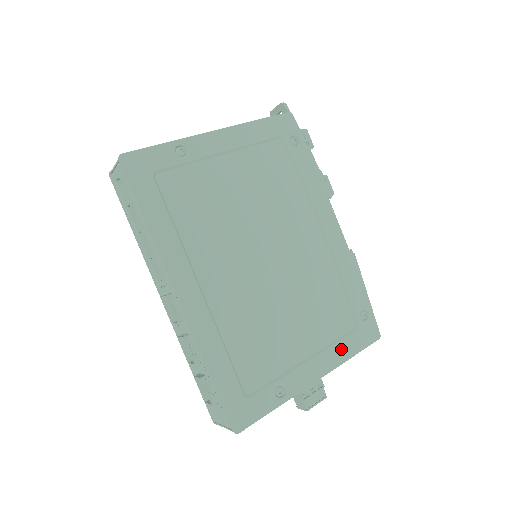
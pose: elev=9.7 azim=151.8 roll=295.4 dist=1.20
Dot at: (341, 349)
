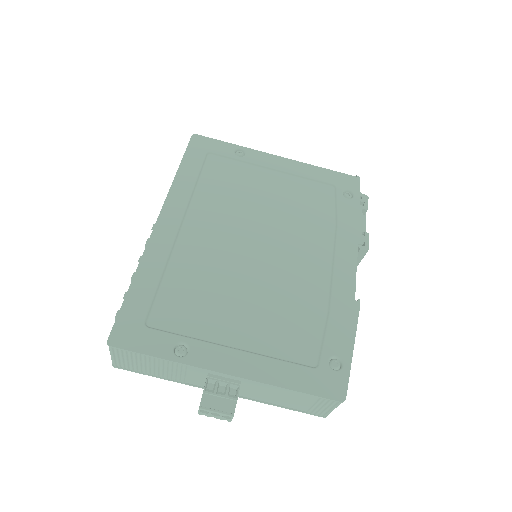
Dot at: (281, 370)
